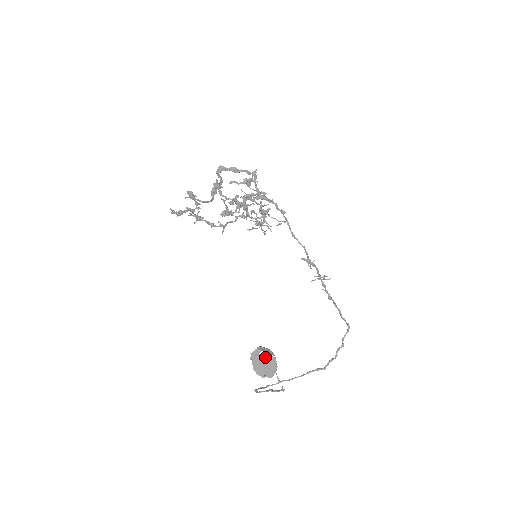
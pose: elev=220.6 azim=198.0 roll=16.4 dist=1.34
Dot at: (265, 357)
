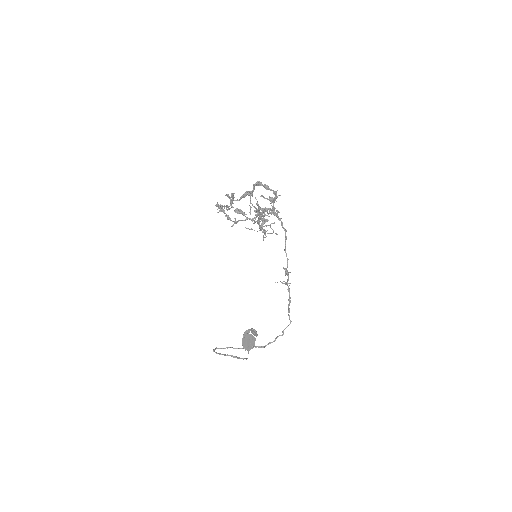
Dot at: (250, 336)
